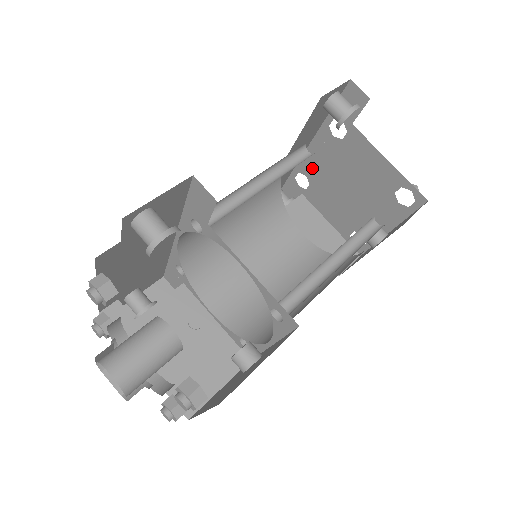
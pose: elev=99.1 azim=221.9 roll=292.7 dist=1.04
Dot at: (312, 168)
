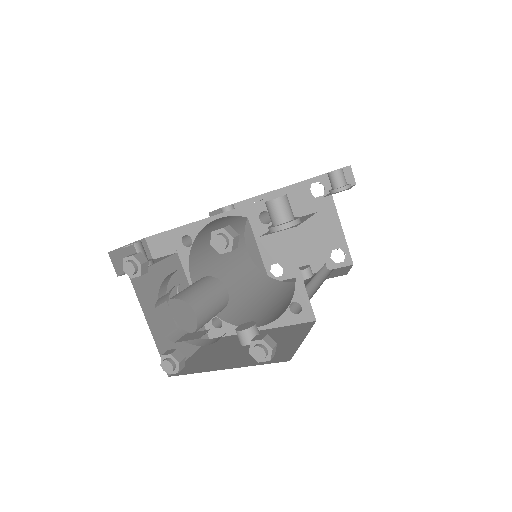
Dot at: occluded
